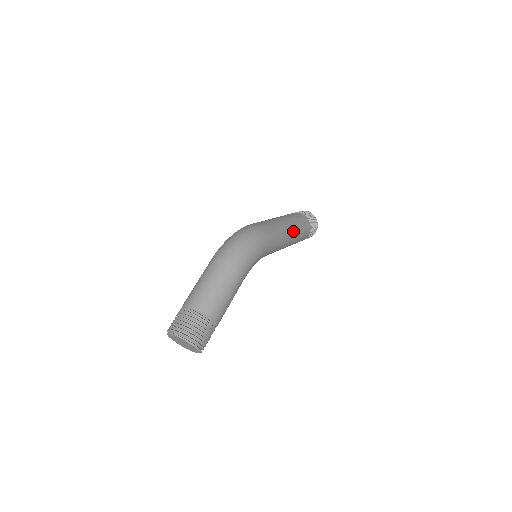
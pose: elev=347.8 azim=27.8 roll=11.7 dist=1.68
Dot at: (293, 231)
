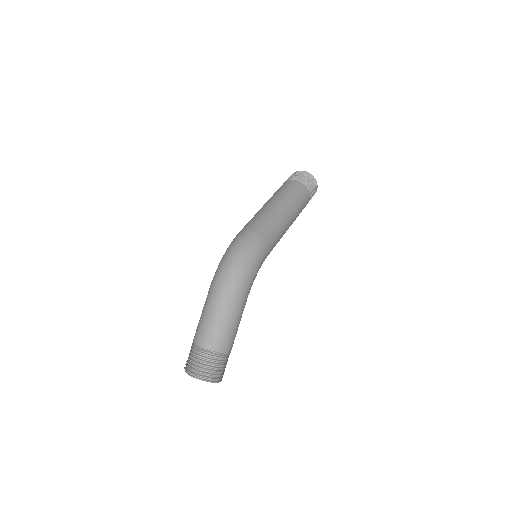
Dot at: (290, 215)
